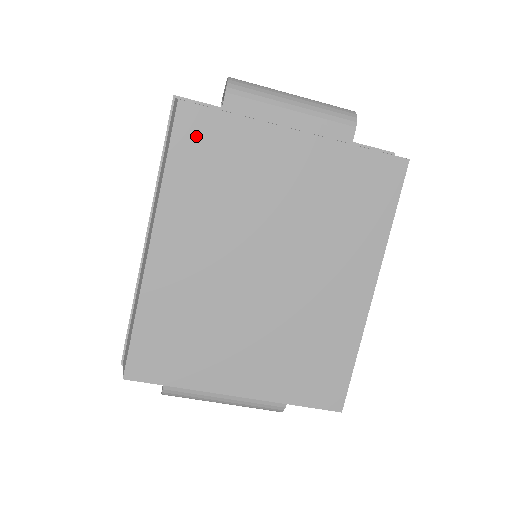
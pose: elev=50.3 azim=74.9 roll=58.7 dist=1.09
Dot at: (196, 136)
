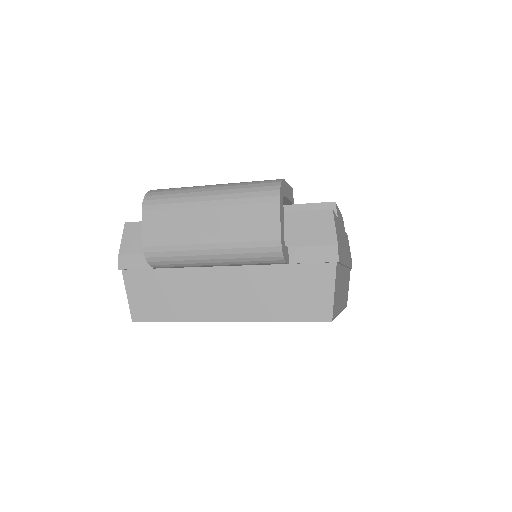
Dot at: occluded
